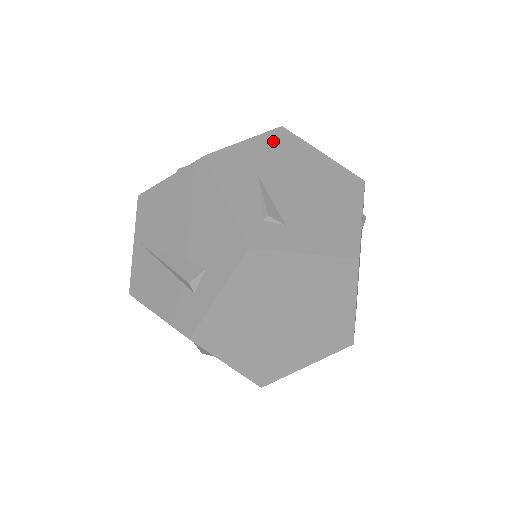
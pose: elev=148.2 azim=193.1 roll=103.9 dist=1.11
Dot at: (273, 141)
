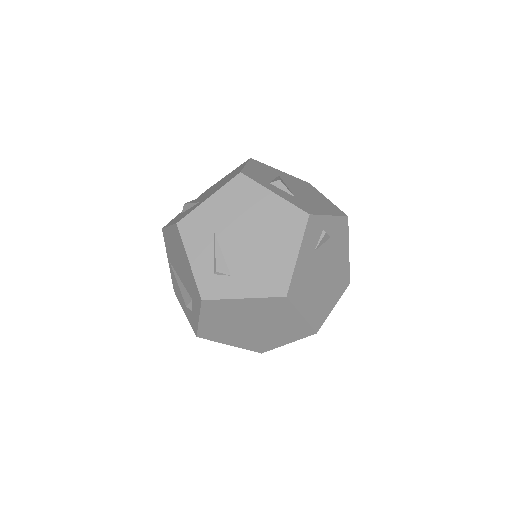
Dot at: (230, 192)
